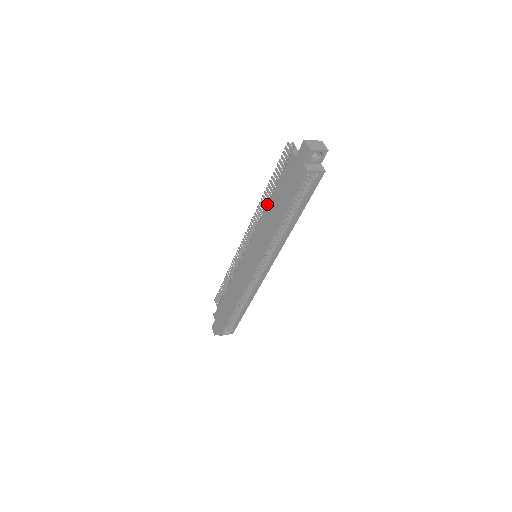
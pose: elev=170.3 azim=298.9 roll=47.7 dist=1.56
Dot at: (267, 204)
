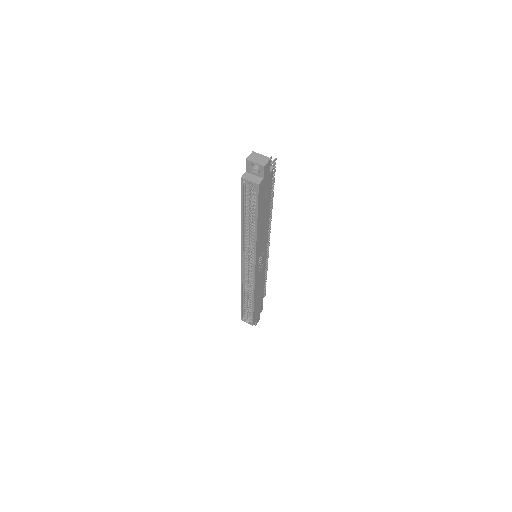
Dot at: occluded
